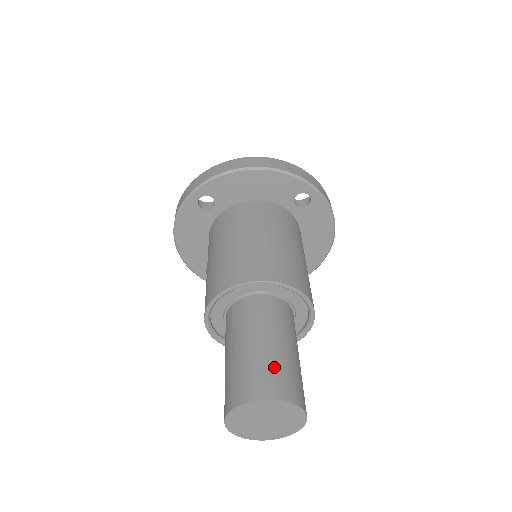
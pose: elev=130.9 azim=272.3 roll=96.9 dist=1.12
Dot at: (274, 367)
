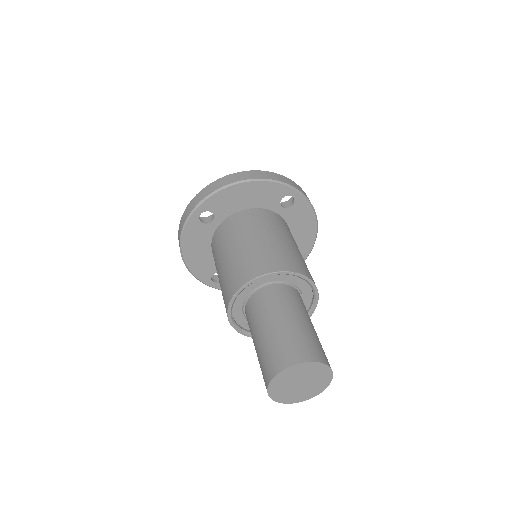
Dot at: (299, 338)
